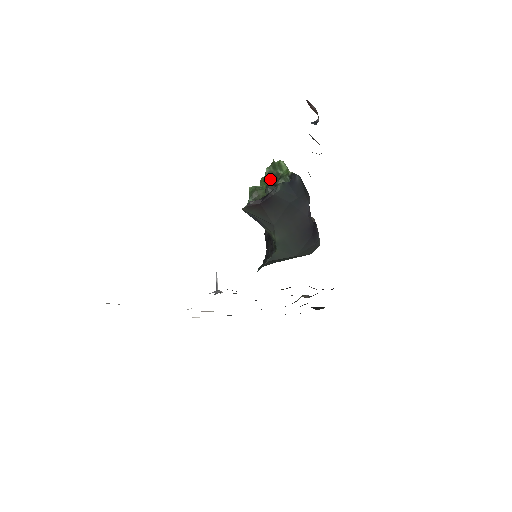
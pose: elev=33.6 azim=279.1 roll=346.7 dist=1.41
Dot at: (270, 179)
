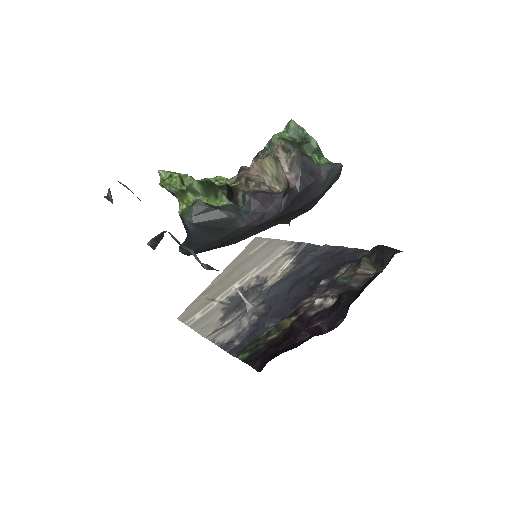
Dot at: occluded
